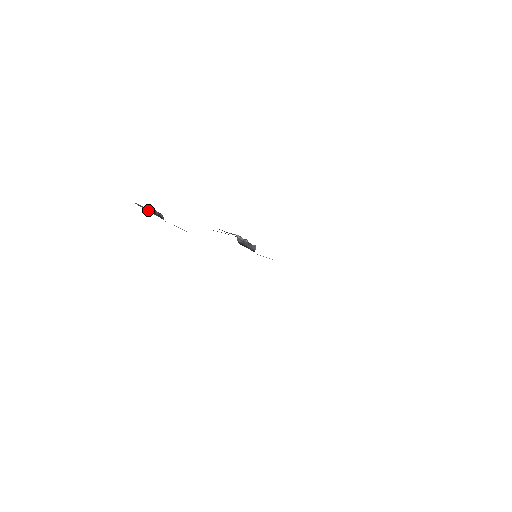
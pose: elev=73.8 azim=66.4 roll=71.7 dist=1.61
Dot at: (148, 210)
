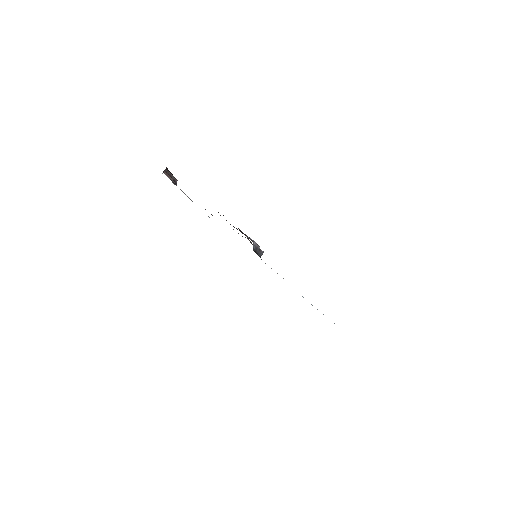
Dot at: occluded
